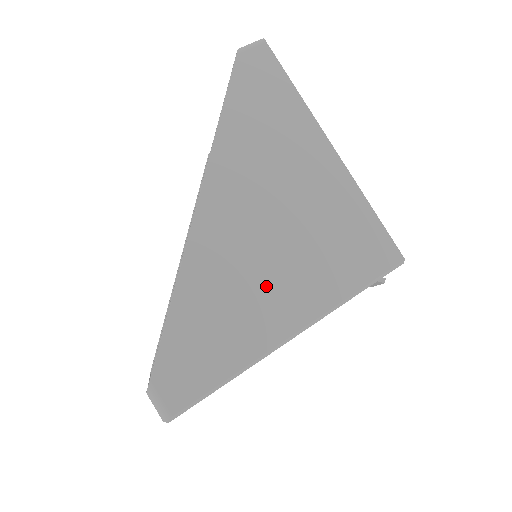
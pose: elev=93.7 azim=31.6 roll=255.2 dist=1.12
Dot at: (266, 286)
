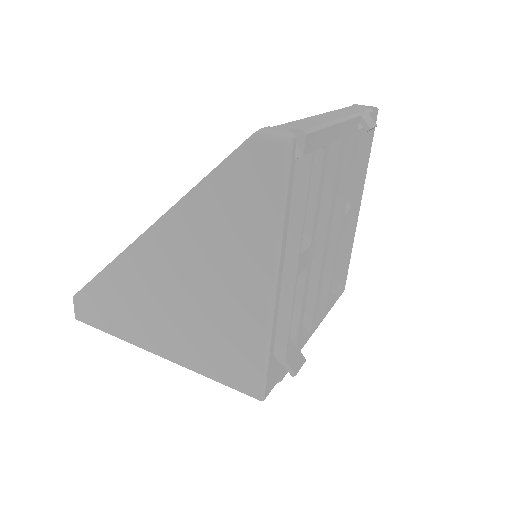
Dot at: (155, 318)
